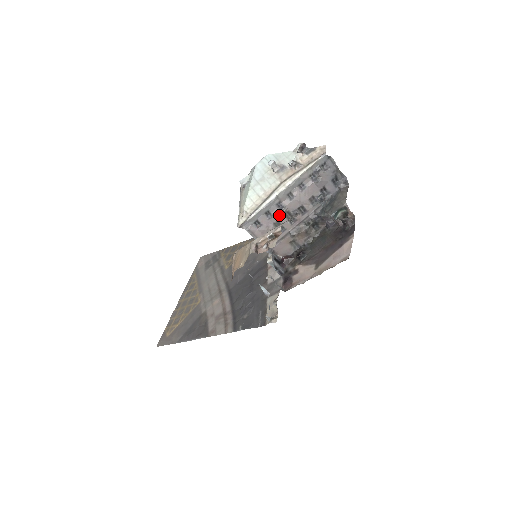
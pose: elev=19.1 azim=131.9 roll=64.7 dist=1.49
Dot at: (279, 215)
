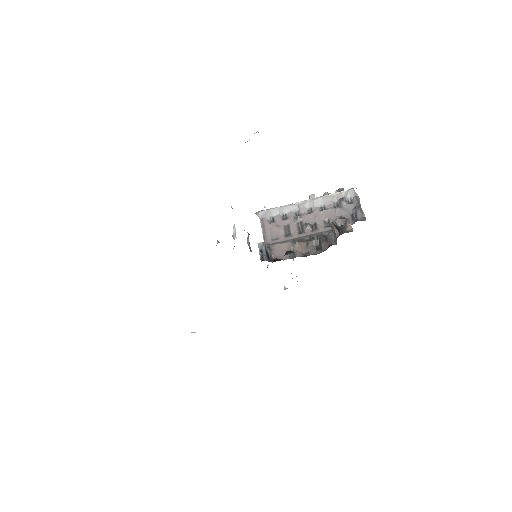
Dot at: (293, 221)
